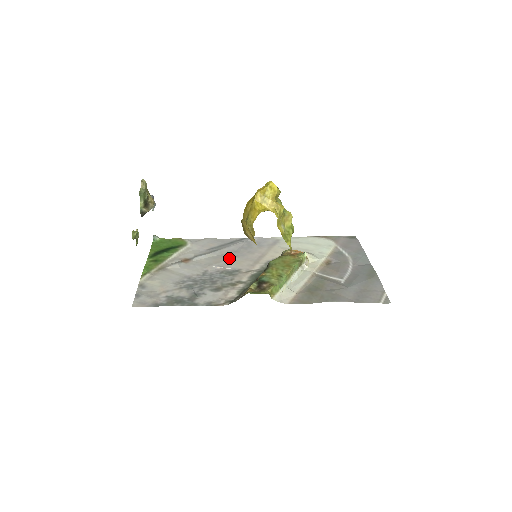
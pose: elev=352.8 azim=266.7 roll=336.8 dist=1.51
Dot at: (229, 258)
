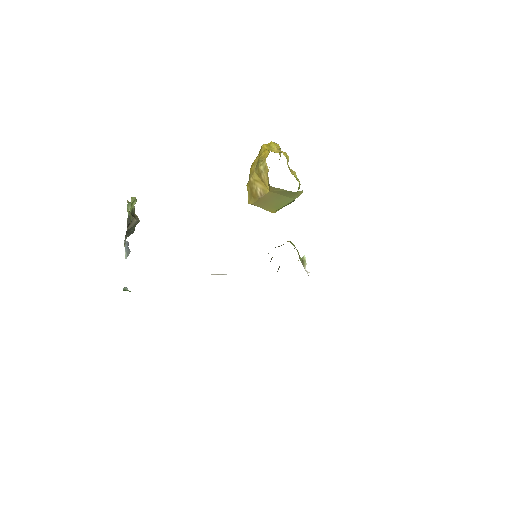
Dot at: occluded
